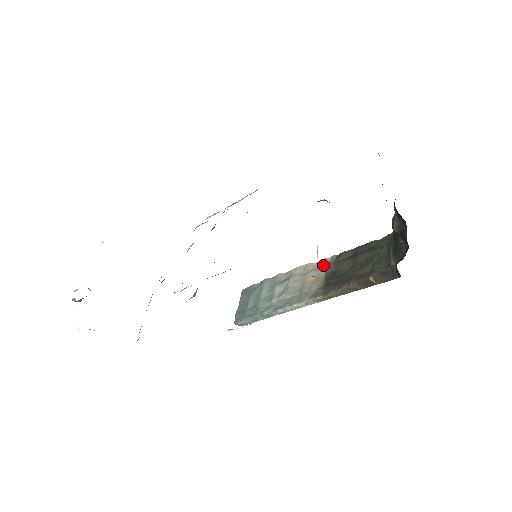
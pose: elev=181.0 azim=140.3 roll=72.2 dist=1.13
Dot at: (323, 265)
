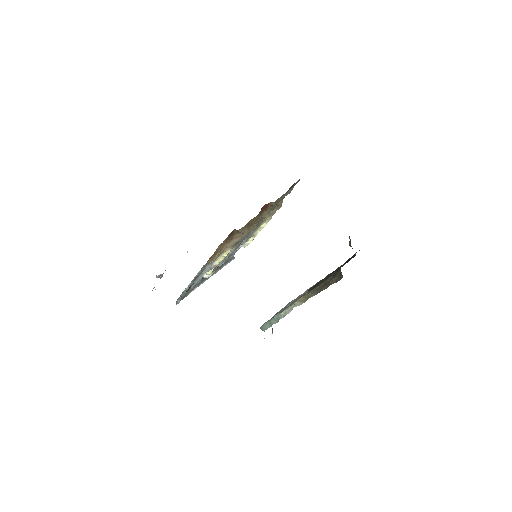
Dot at: occluded
